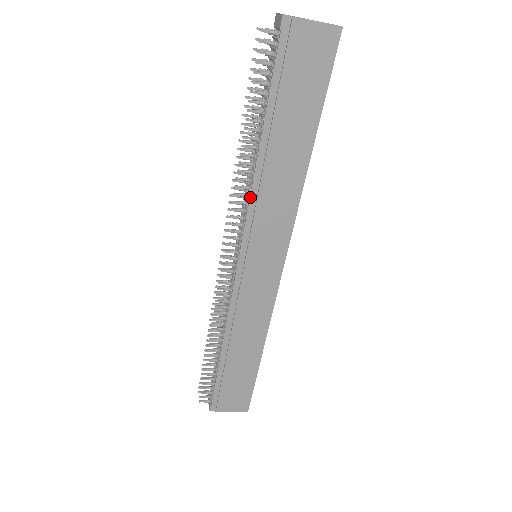
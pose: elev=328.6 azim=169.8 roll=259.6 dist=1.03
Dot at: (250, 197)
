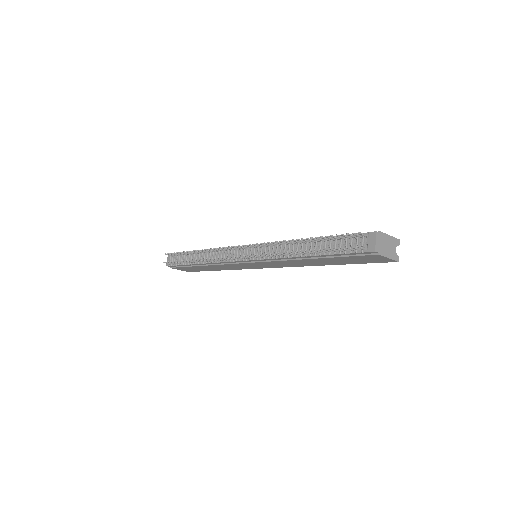
Dot at: (278, 258)
